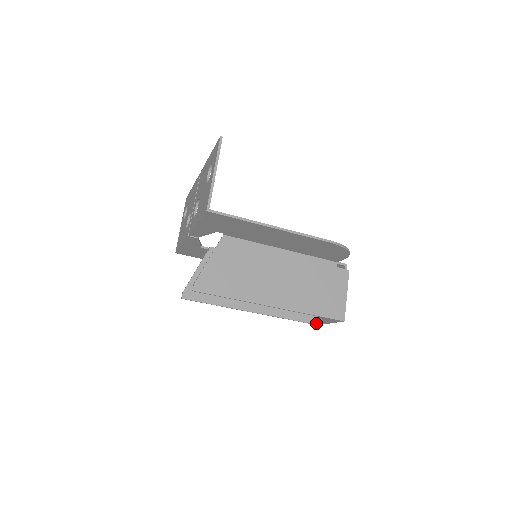
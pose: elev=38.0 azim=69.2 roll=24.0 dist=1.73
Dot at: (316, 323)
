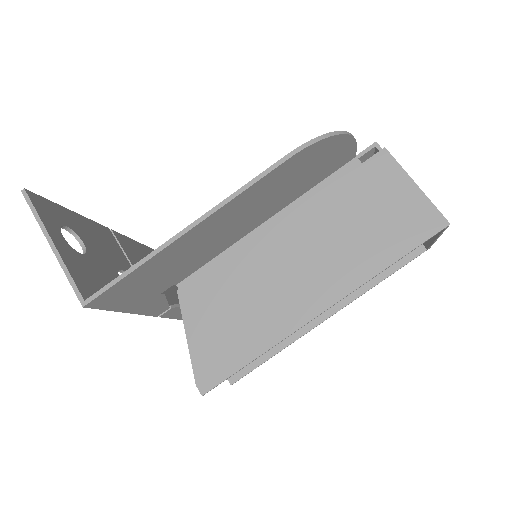
Dot at: (425, 248)
